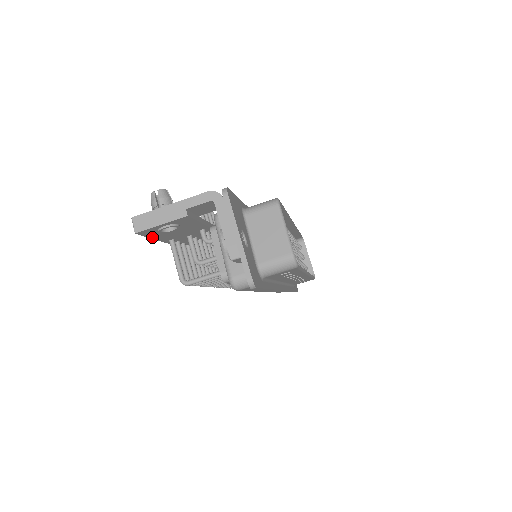
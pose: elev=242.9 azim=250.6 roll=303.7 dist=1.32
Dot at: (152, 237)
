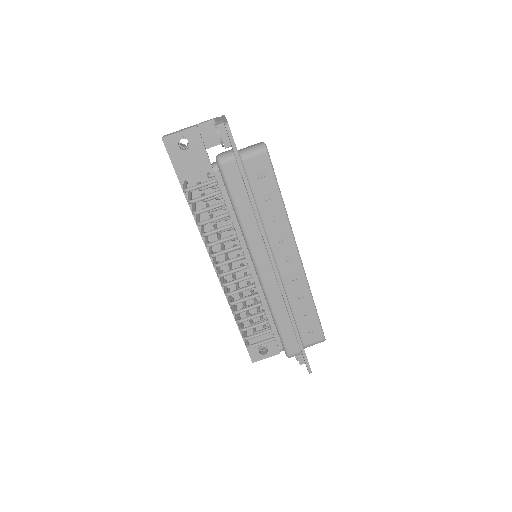
Dot at: (172, 160)
